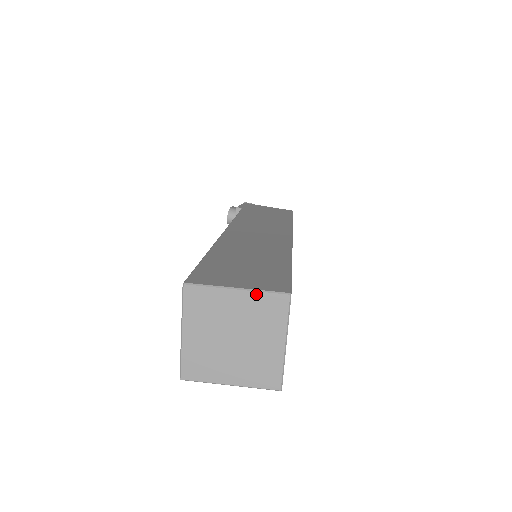
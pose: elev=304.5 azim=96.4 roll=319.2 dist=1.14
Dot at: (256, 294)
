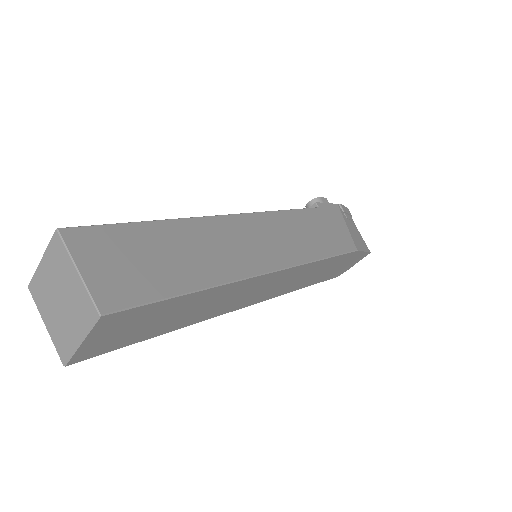
Dot at: (84, 289)
